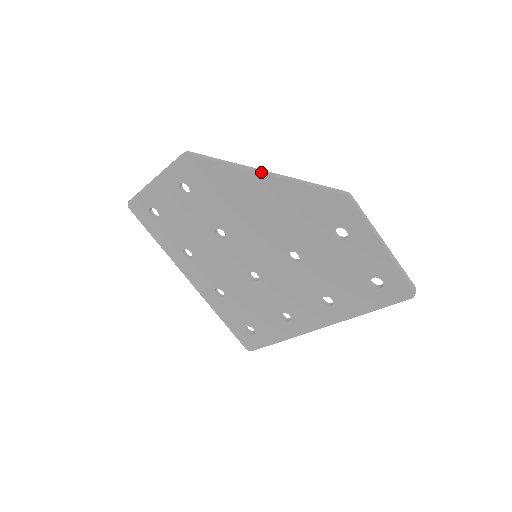
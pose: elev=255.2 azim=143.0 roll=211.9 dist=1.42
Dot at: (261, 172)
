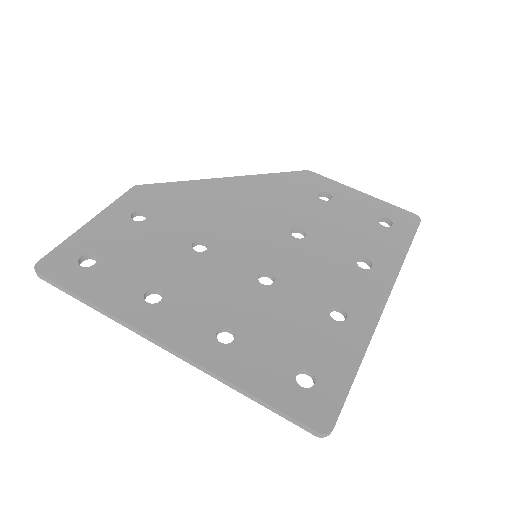
Dot at: (227, 178)
